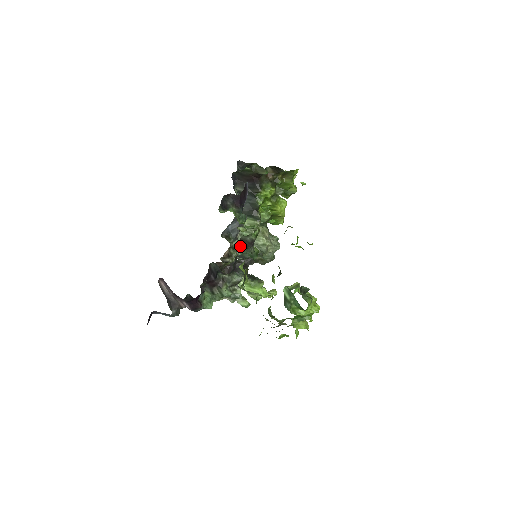
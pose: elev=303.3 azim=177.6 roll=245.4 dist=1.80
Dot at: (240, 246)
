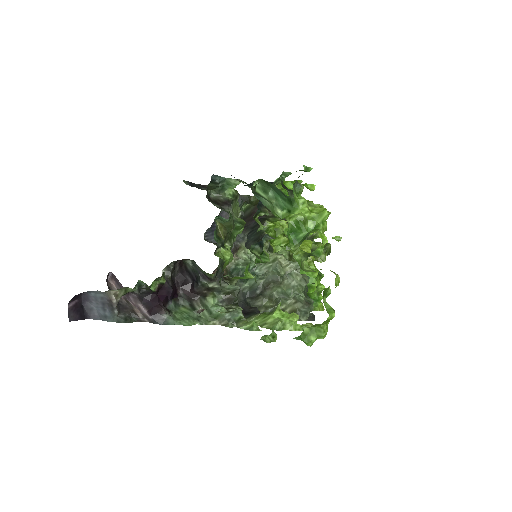
Dot at: occluded
